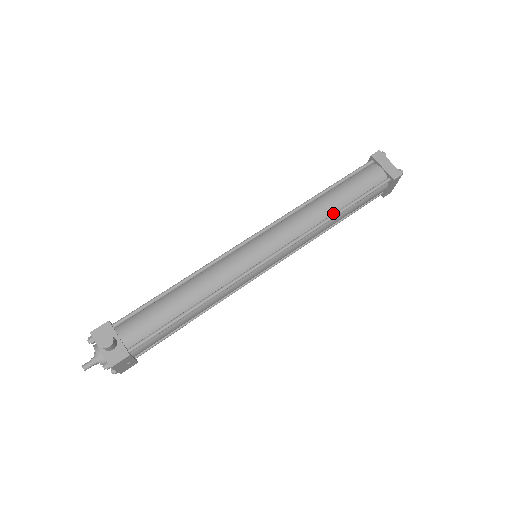
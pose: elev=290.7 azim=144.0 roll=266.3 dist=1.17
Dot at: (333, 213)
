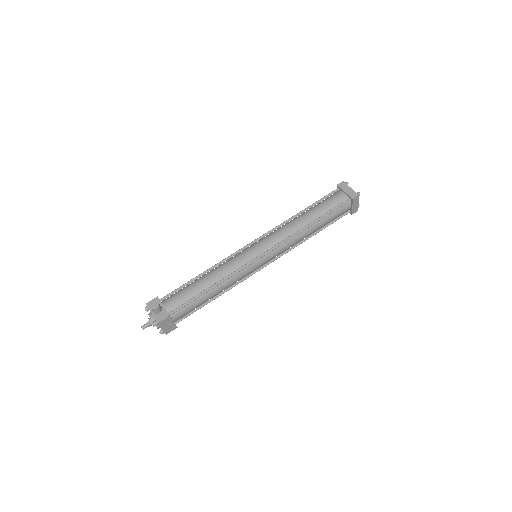
Dot at: (309, 224)
